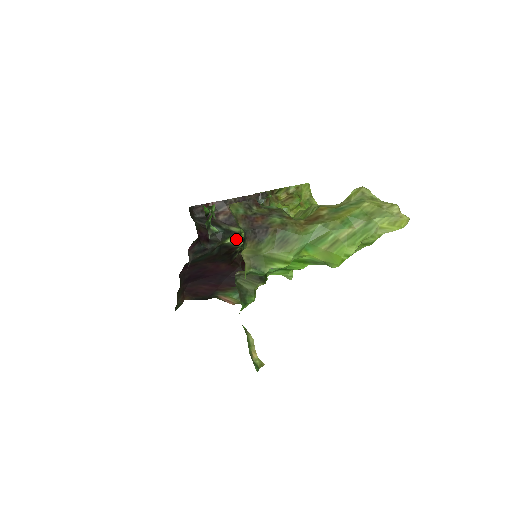
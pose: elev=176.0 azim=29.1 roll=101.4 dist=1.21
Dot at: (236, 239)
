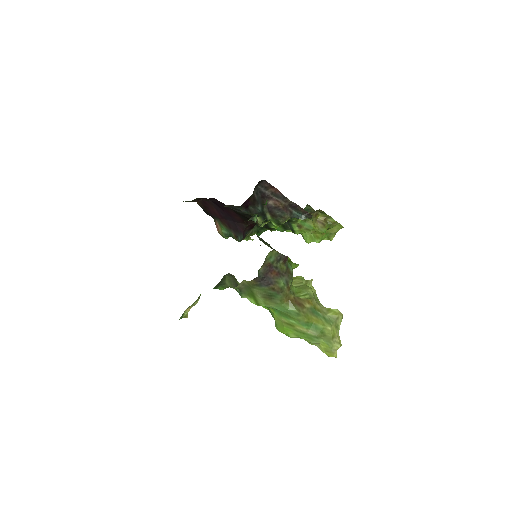
Dot at: (262, 221)
